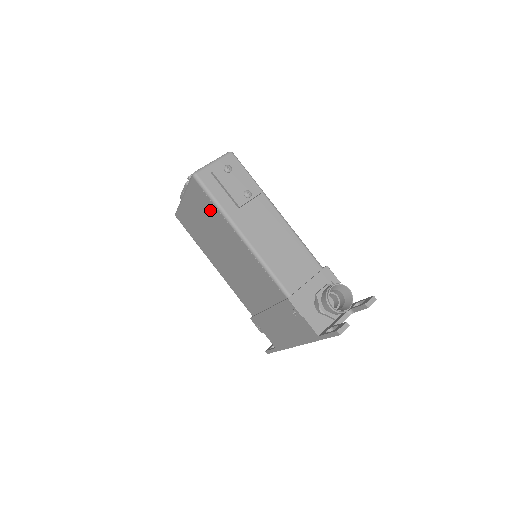
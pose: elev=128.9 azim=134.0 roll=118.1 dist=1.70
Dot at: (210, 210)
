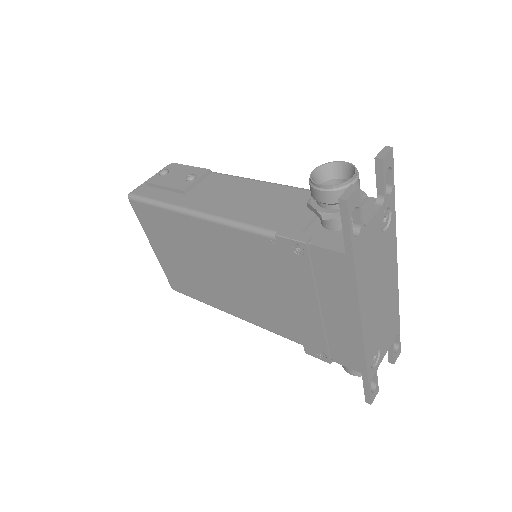
Dot at: (162, 222)
